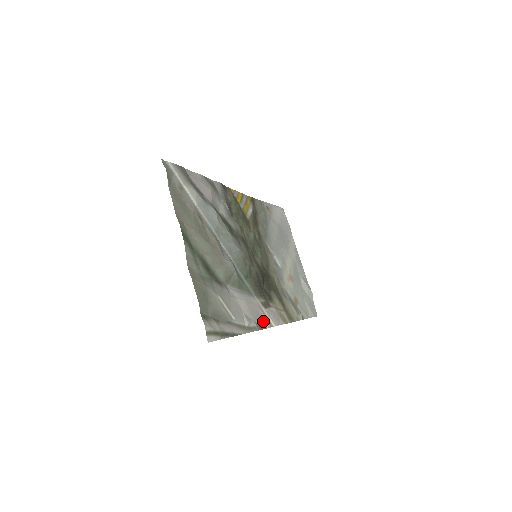
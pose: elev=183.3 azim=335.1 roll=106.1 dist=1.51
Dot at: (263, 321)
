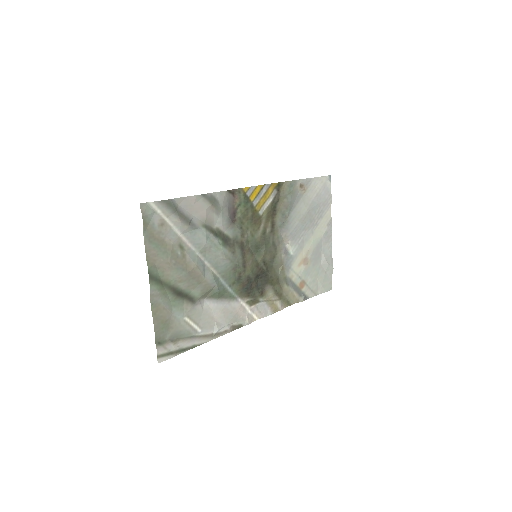
Dot at: (242, 320)
